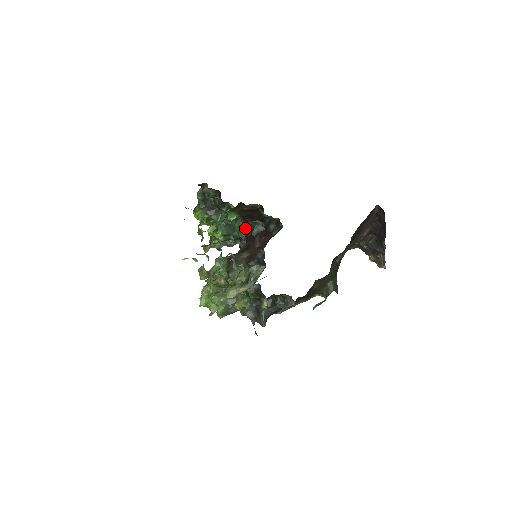
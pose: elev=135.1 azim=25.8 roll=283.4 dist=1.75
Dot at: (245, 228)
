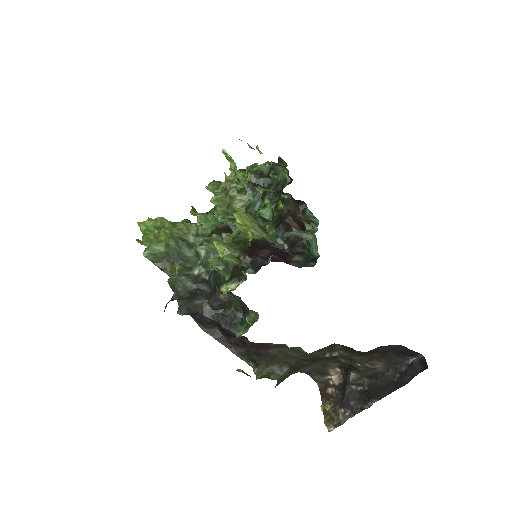
Dot at: occluded
